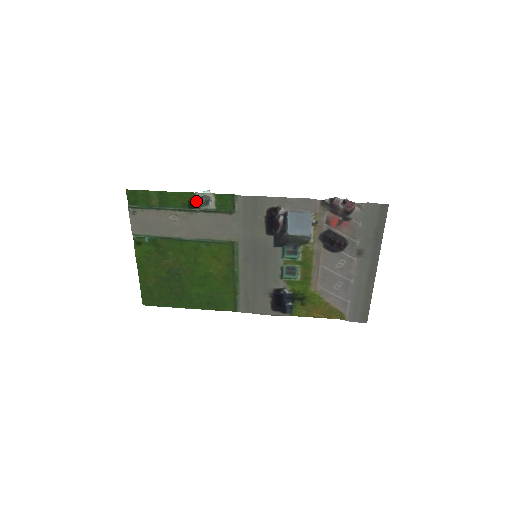
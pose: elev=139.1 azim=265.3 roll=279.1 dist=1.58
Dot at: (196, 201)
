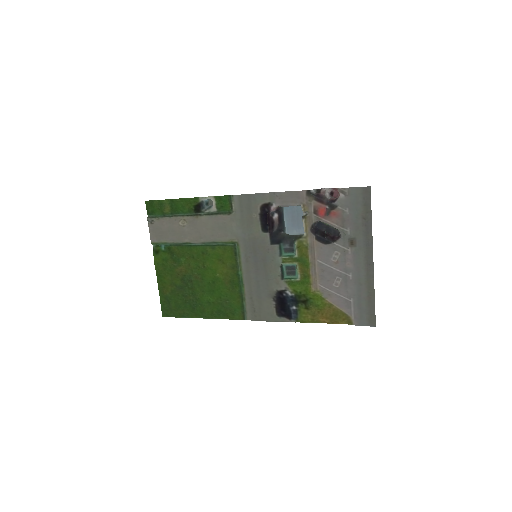
Dot at: (200, 205)
